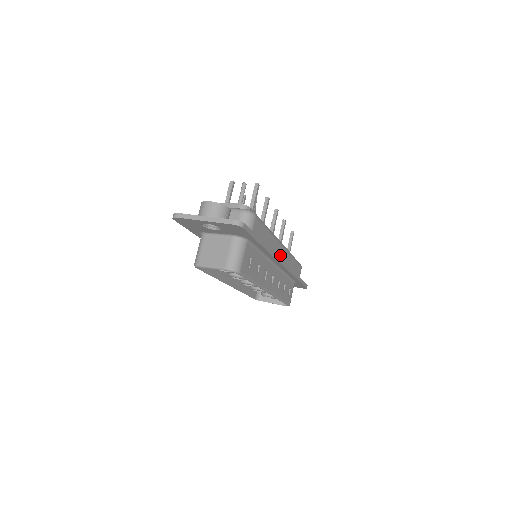
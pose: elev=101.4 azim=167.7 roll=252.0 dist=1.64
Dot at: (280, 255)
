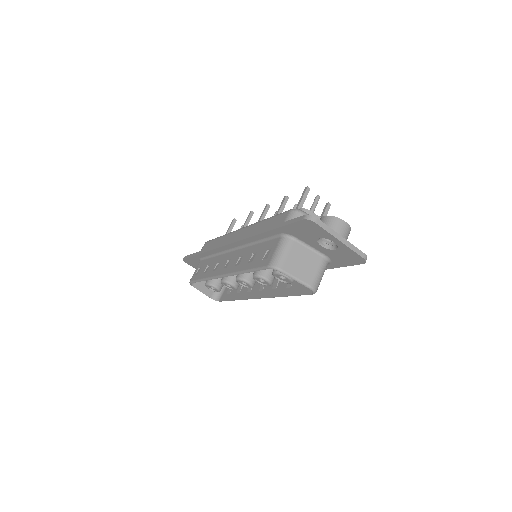
Dot at: occluded
